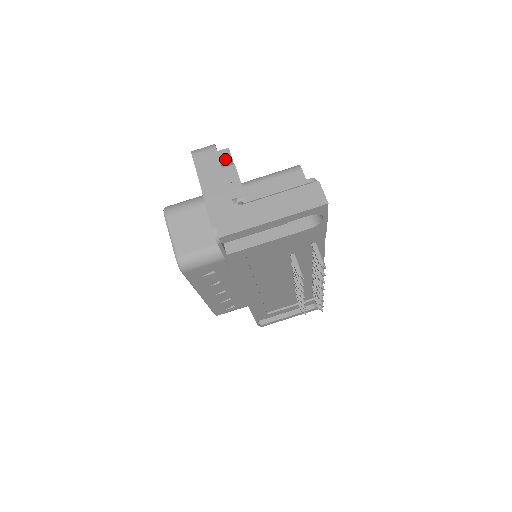
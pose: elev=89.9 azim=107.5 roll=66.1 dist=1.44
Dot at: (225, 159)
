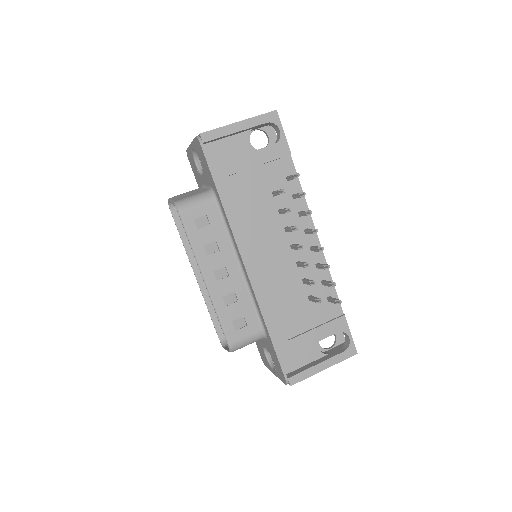
Dot at: occluded
